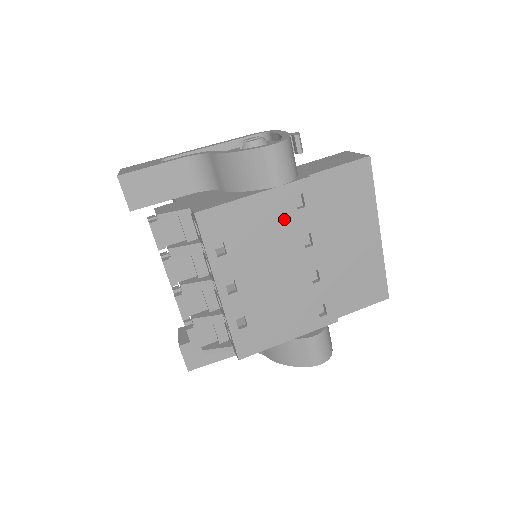
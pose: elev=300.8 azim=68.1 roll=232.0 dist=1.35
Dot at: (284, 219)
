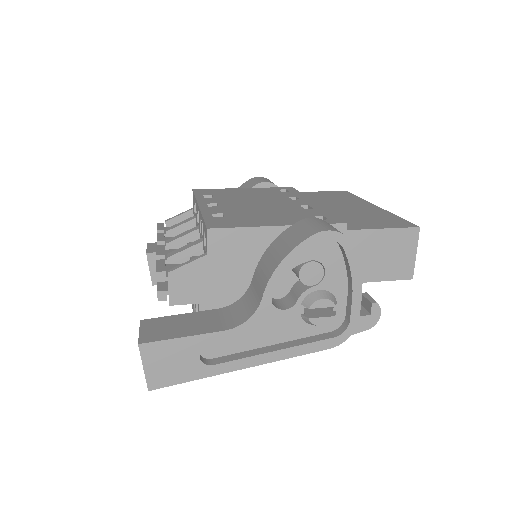
Dot at: (269, 193)
